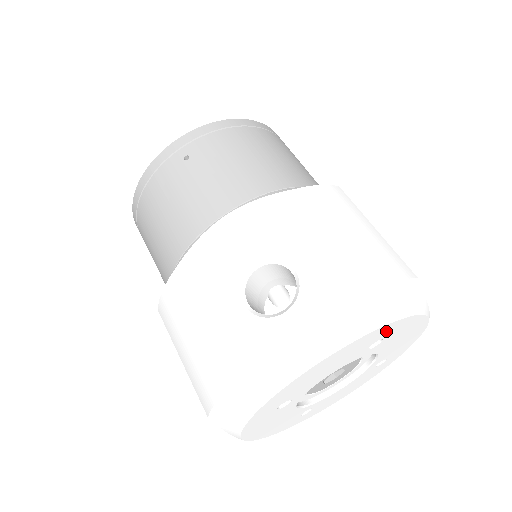
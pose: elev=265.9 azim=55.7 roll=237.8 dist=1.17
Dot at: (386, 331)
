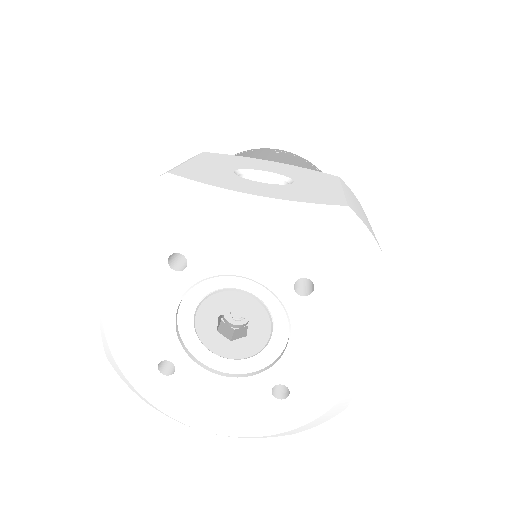
Dot at: (326, 267)
